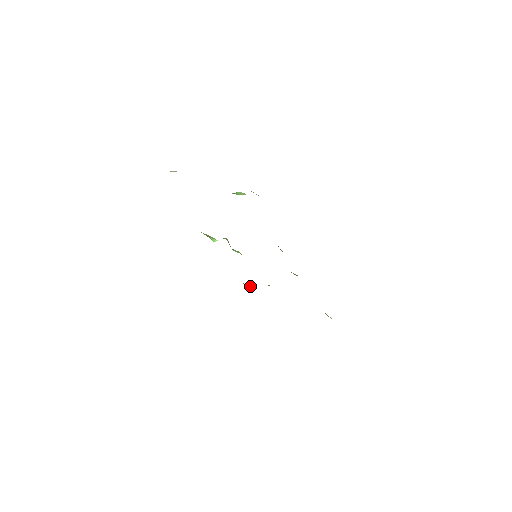
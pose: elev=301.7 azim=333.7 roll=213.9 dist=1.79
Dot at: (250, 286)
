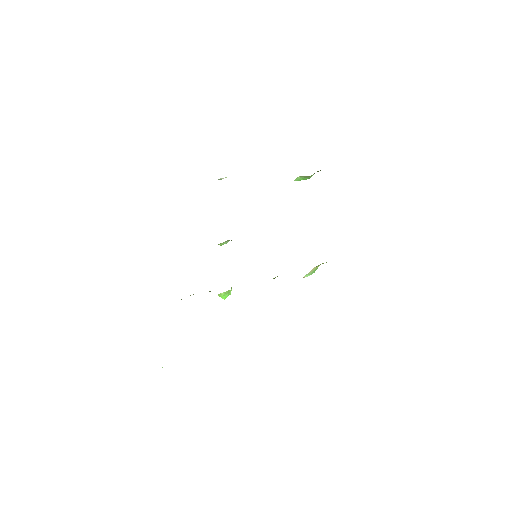
Dot at: occluded
